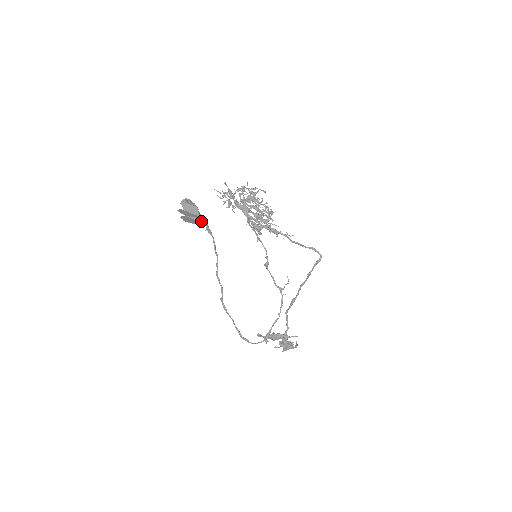
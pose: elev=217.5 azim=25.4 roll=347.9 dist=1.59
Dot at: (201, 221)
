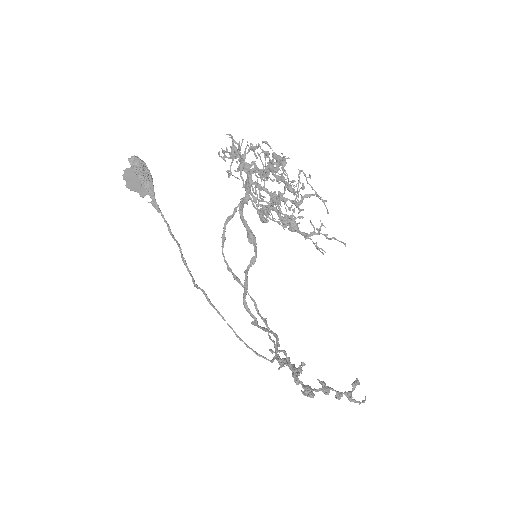
Dot at: (146, 189)
